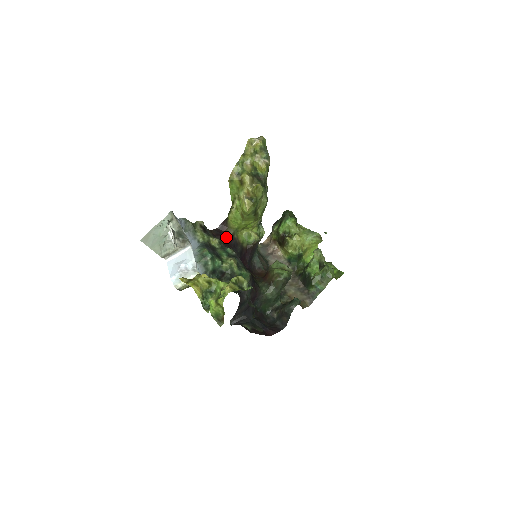
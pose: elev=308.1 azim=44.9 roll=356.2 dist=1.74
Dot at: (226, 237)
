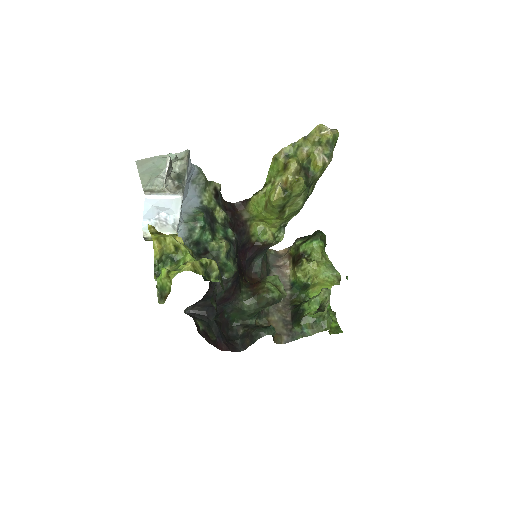
Dot at: (237, 218)
